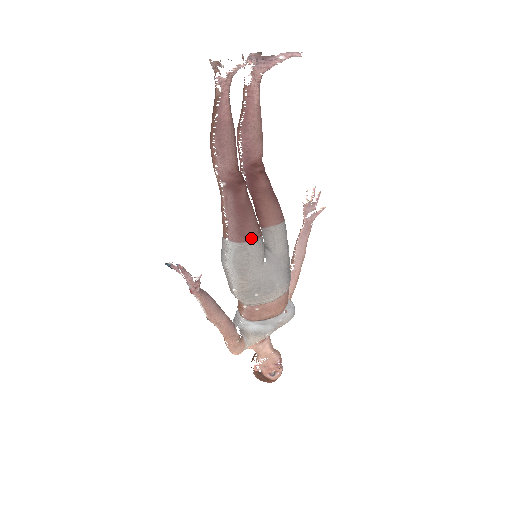
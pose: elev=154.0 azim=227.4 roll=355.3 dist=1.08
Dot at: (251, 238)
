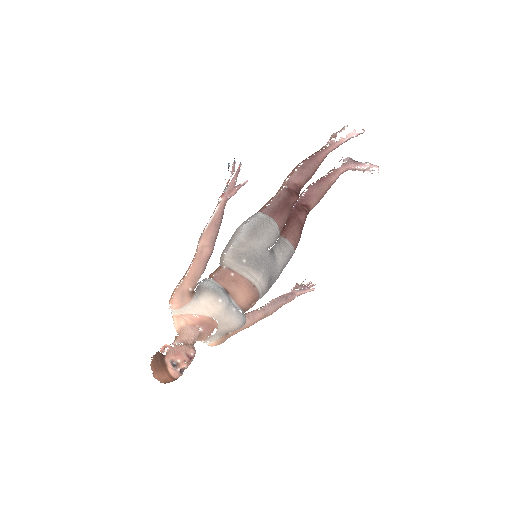
Dot at: (278, 221)
